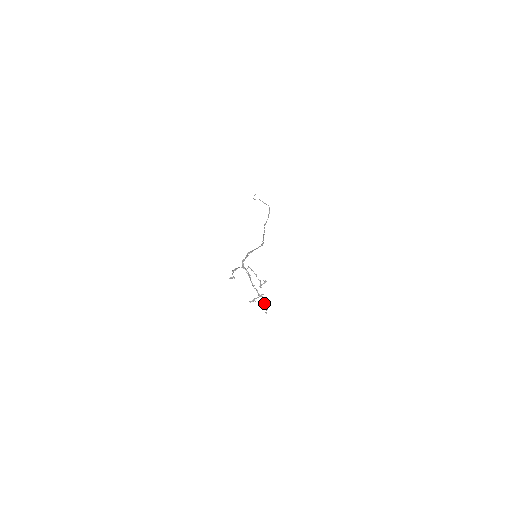
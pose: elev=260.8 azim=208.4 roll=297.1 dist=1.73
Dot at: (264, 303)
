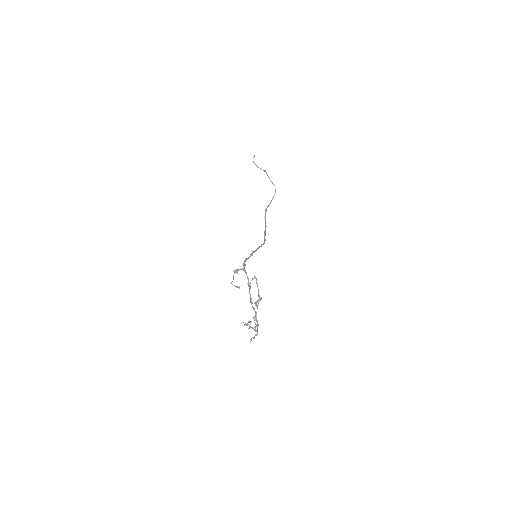
Dot at: (255, 330)
